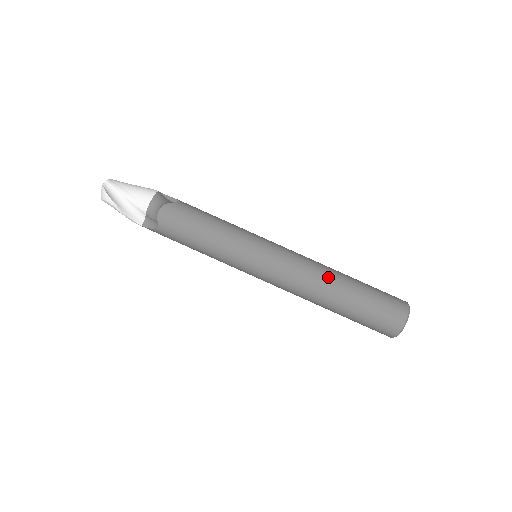
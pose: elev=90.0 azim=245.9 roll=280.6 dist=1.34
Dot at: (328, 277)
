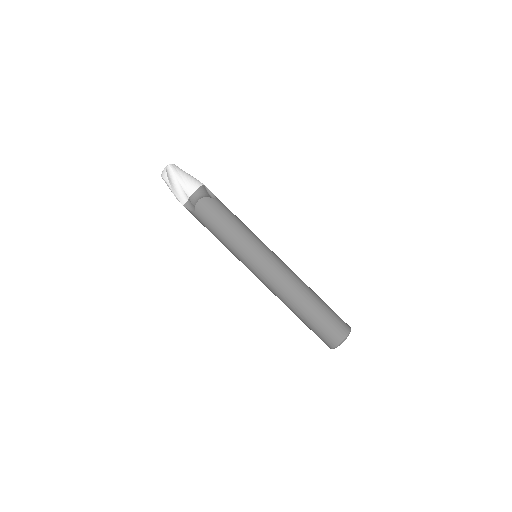
Dot at: (300, 290)
